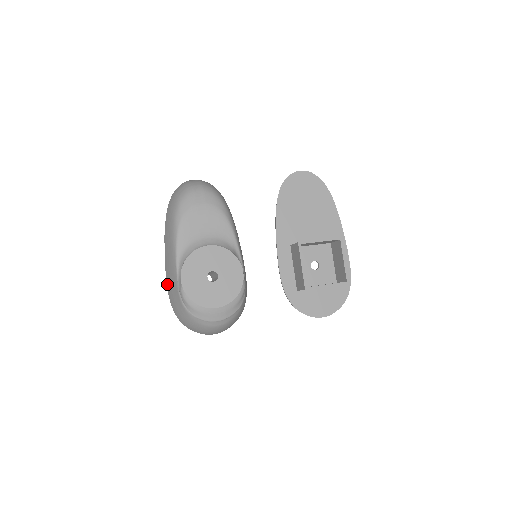
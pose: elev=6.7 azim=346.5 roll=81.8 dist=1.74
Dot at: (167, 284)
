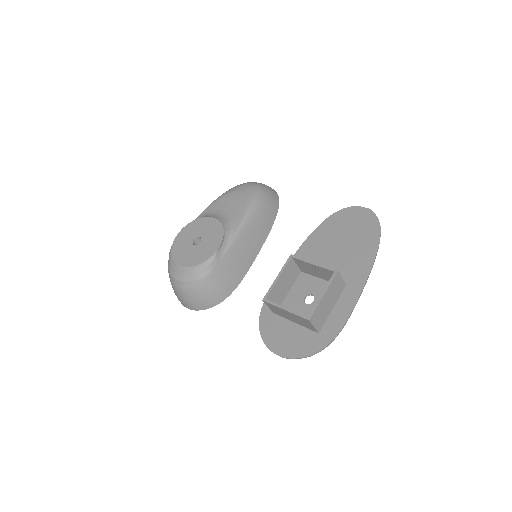
Dot at: occluded
